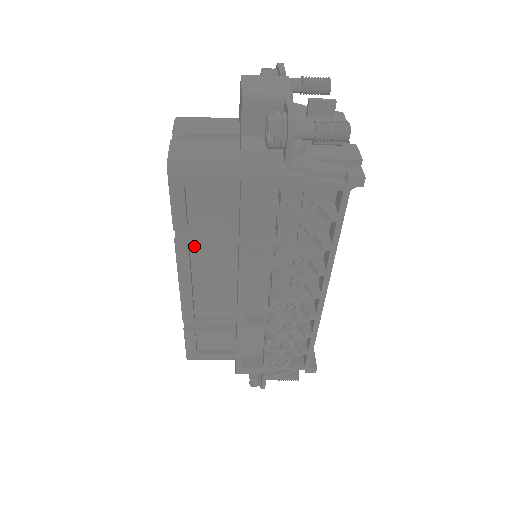
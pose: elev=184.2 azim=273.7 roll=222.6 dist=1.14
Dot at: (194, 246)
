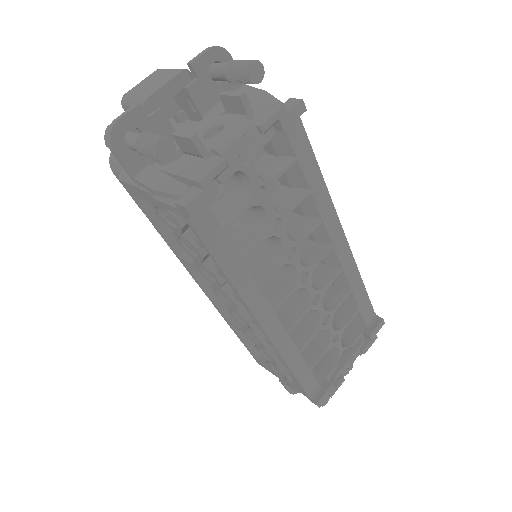
Dot at: occluded
